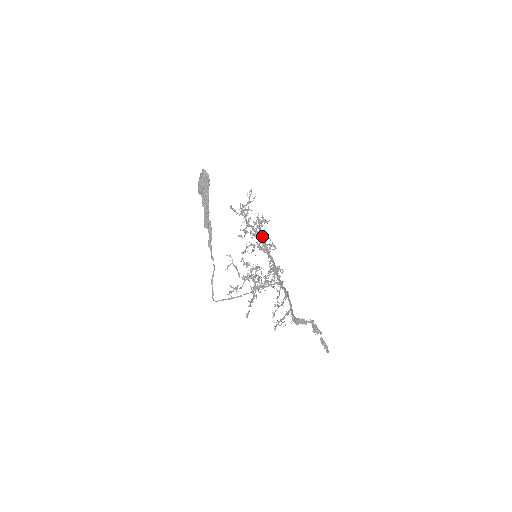
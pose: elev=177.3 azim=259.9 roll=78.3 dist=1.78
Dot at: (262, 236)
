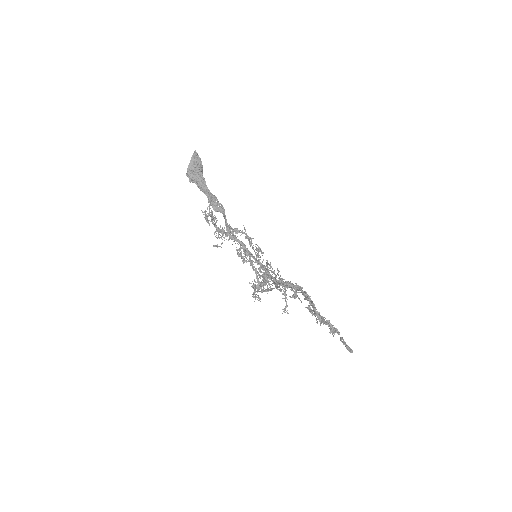
Dot at: occluded
